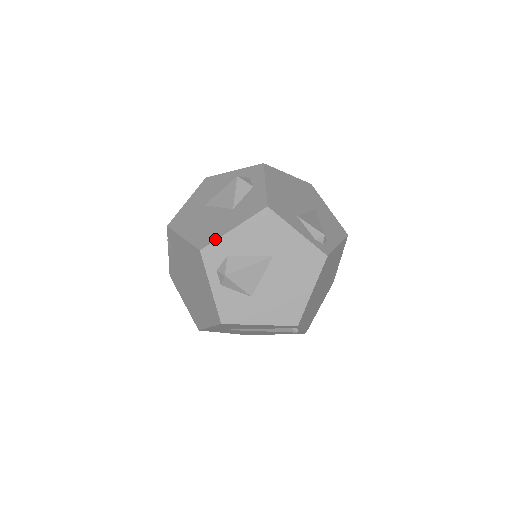
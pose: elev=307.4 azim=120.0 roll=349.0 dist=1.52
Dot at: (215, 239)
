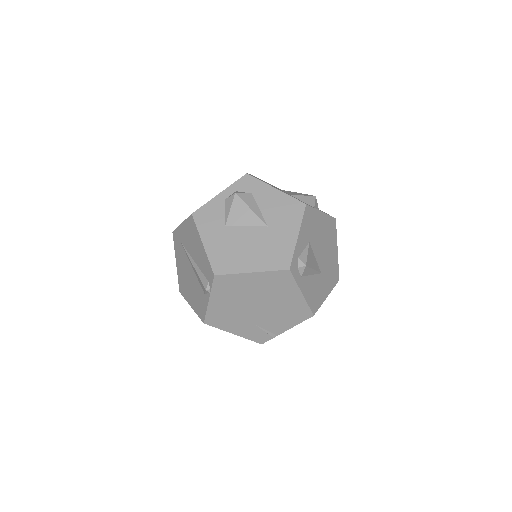
Dot at: occluded
